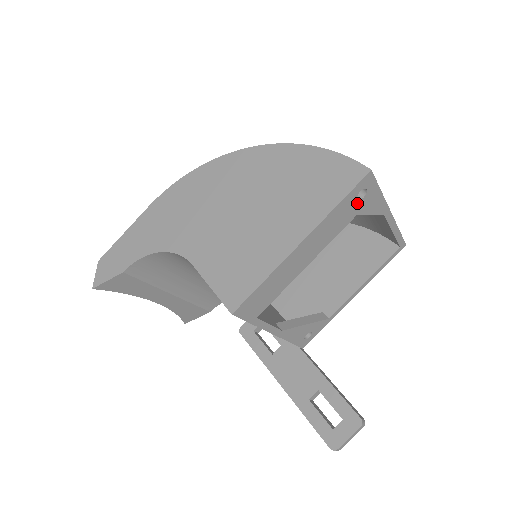
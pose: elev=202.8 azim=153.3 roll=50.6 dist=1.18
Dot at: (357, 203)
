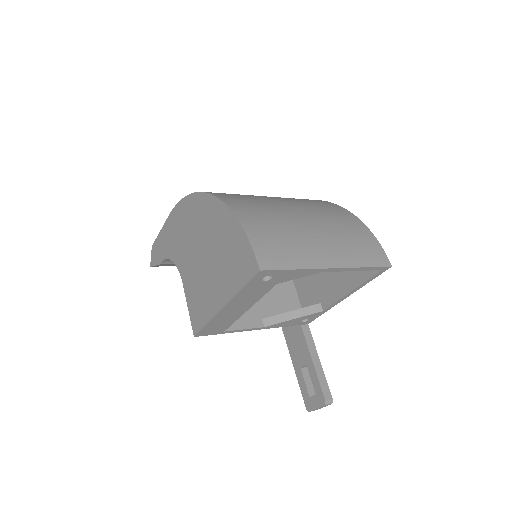
Dot at: (268, 281)
